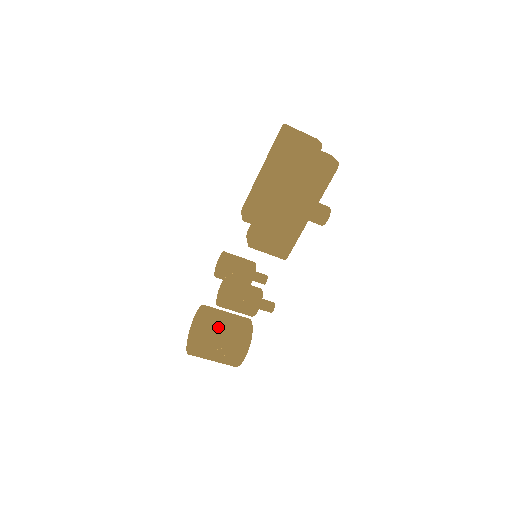
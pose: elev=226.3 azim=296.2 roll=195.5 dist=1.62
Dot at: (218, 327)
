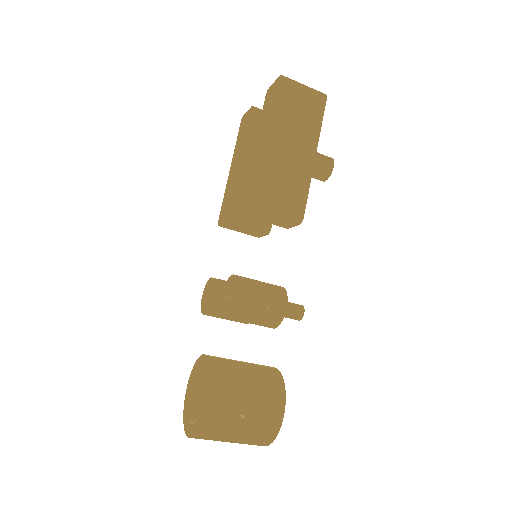
Dot at: (232, 369)
